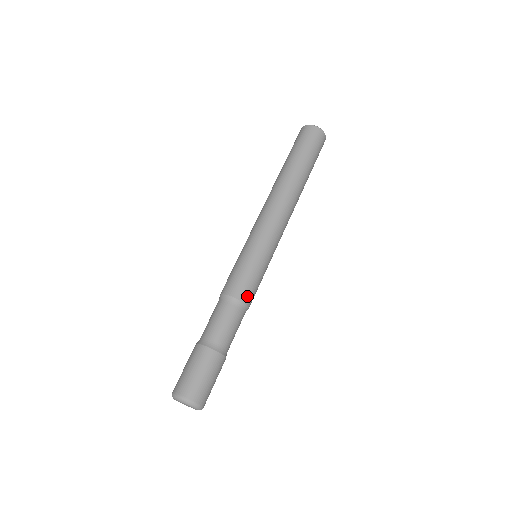
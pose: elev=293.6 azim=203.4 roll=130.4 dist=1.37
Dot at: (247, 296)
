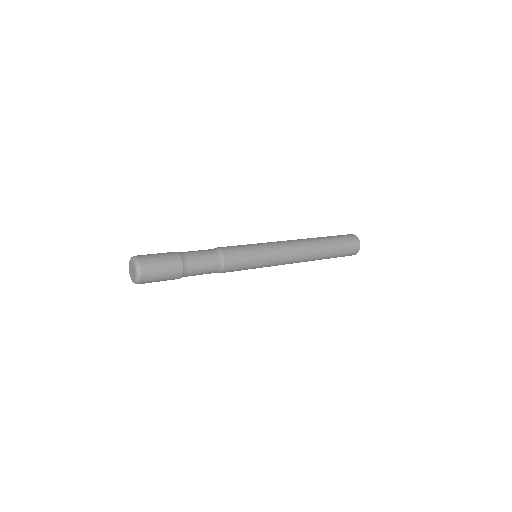
Dot at: (228, 253)
